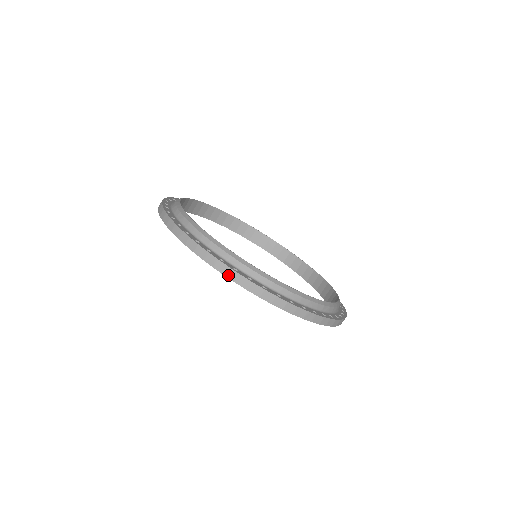
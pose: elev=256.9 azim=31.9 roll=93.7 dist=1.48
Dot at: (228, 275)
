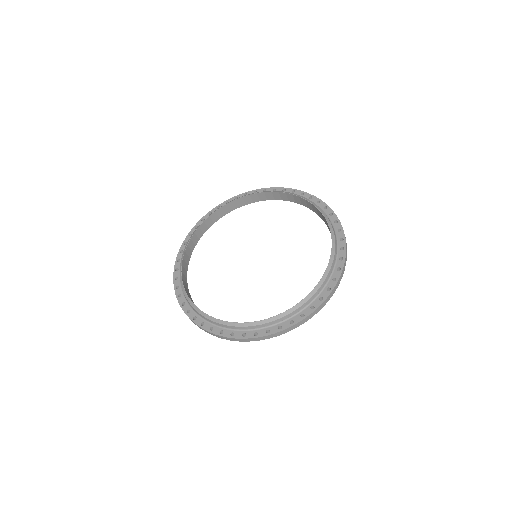
Dot at: occluded
